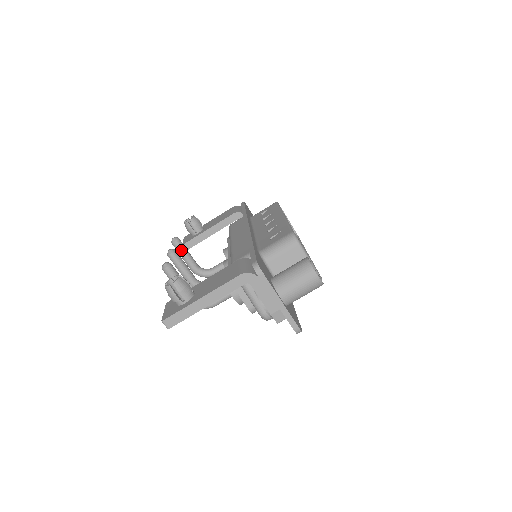
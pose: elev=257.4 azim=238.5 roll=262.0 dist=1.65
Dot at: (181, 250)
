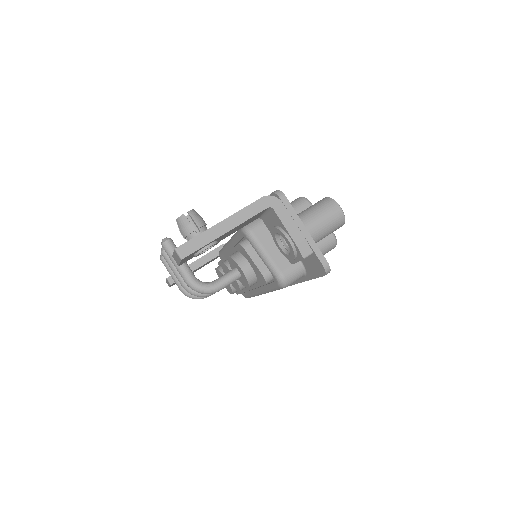
Dot at: occluded
